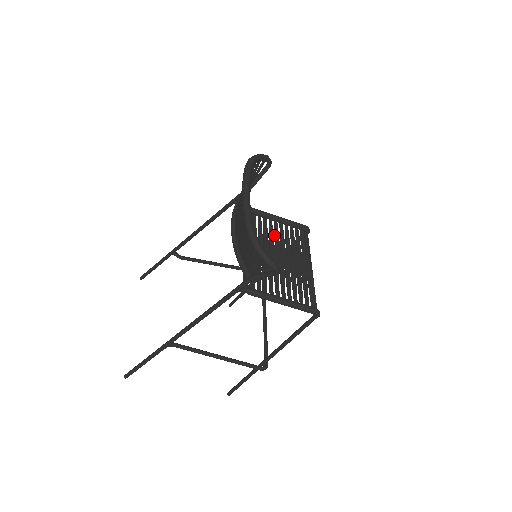
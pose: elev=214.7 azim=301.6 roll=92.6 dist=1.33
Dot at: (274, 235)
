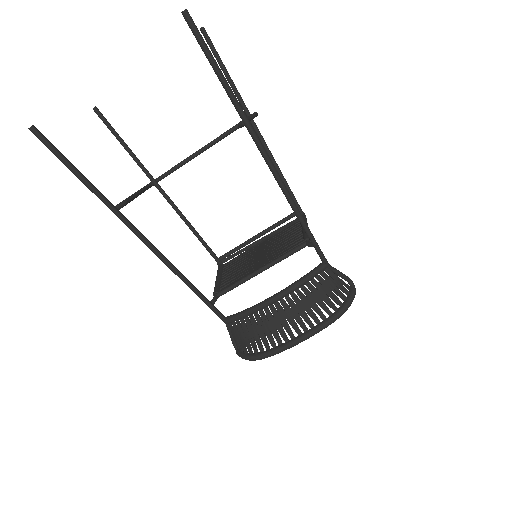
Dot at: (284, 243)
